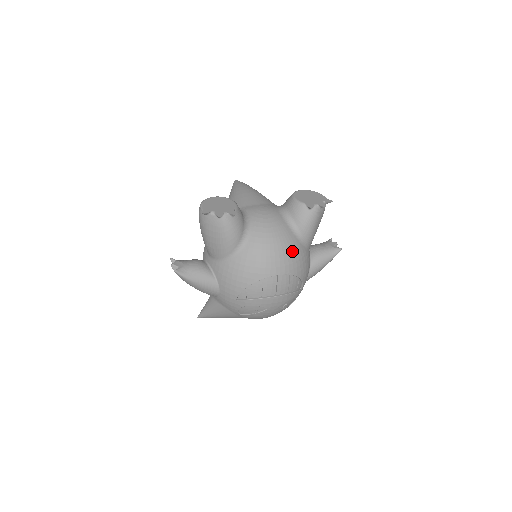
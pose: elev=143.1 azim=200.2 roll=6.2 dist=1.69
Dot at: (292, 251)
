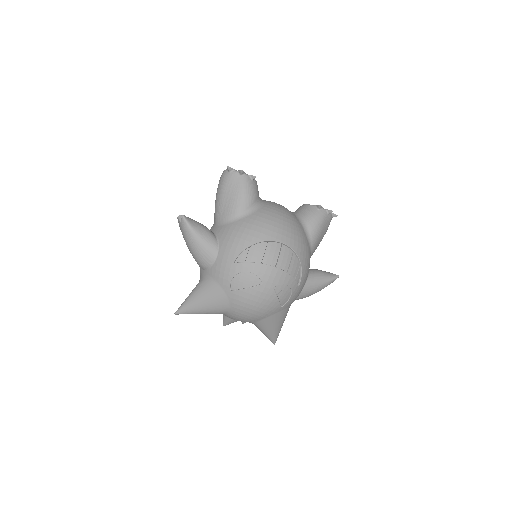
Dot at: (299, 232)
